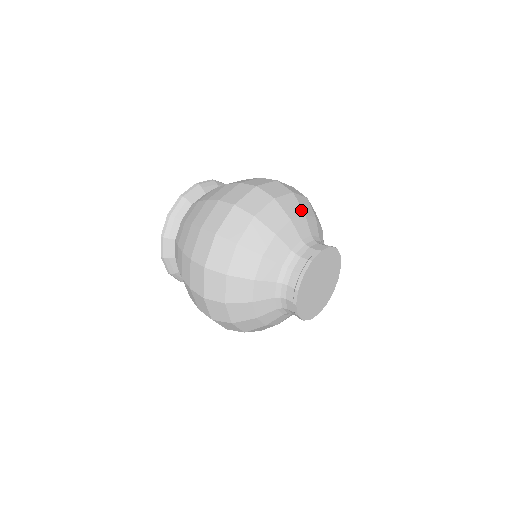
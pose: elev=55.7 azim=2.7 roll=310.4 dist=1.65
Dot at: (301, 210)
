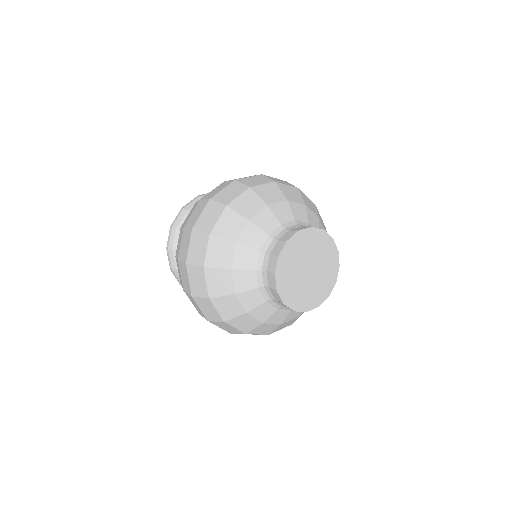
Dot at: (317, 214)
